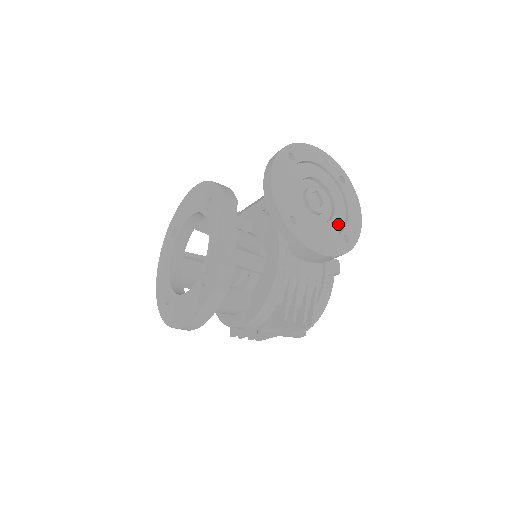
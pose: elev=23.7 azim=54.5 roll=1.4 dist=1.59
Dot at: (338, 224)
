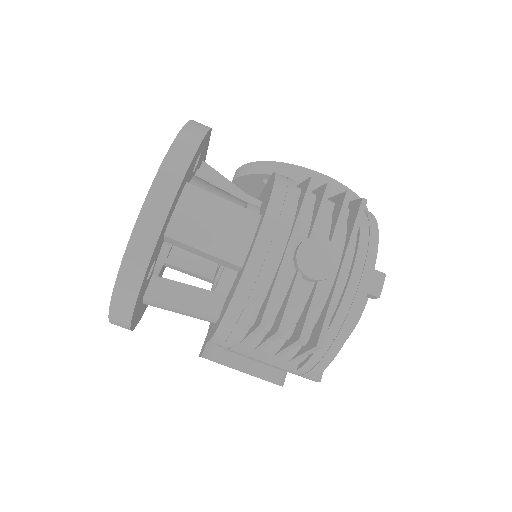
Dot at: occluded
